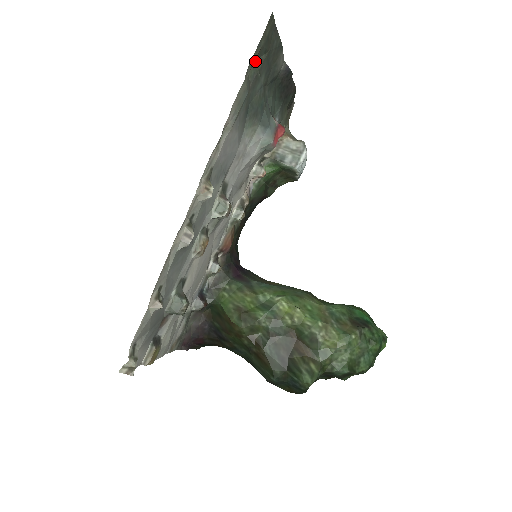
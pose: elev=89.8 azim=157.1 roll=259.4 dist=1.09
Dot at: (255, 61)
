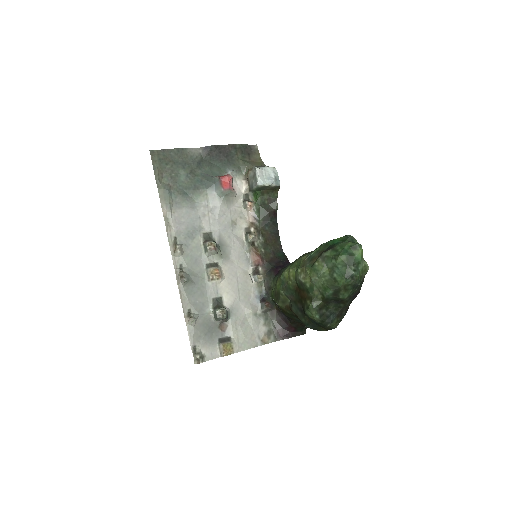
Dot at: (163, 174)
